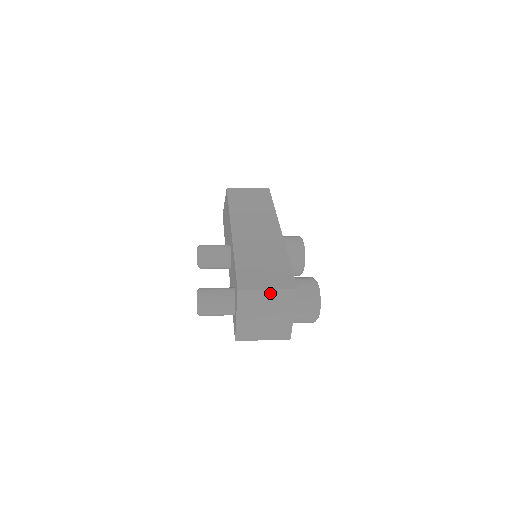
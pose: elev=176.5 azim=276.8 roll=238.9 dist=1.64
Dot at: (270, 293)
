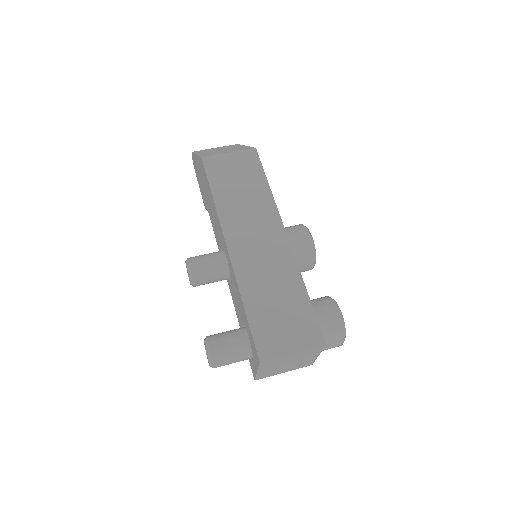
Dot at: (295, 354)
